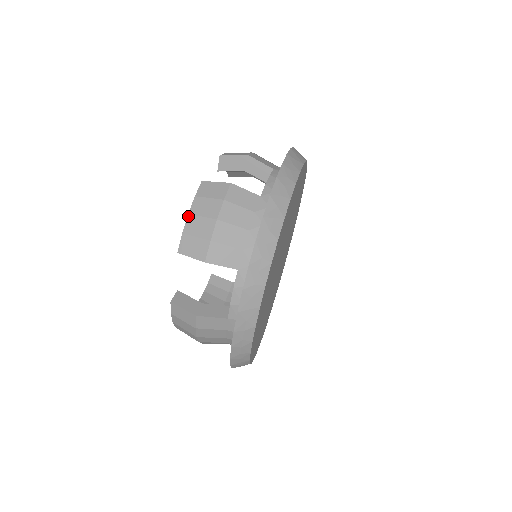
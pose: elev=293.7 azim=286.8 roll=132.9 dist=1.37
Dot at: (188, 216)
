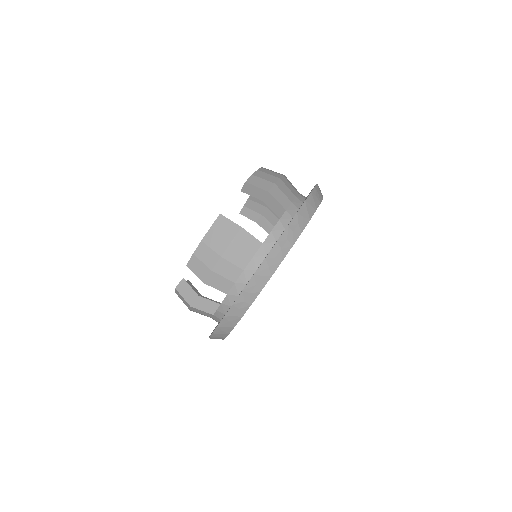
Dot at: (201, 242)
